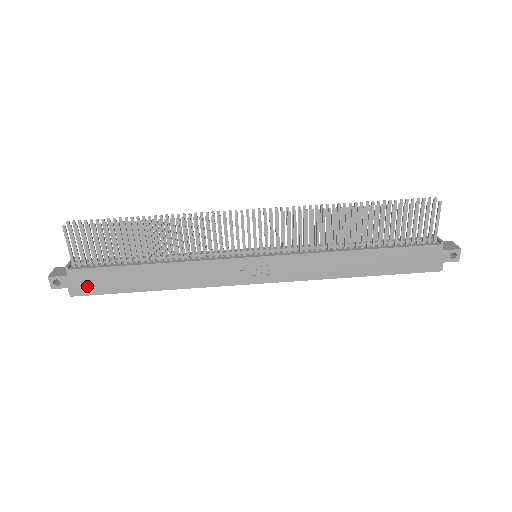
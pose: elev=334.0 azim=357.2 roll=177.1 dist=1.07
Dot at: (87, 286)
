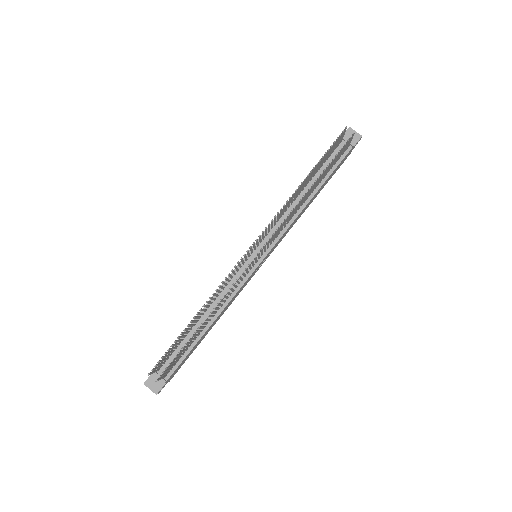
Dot at: (177, 370)
